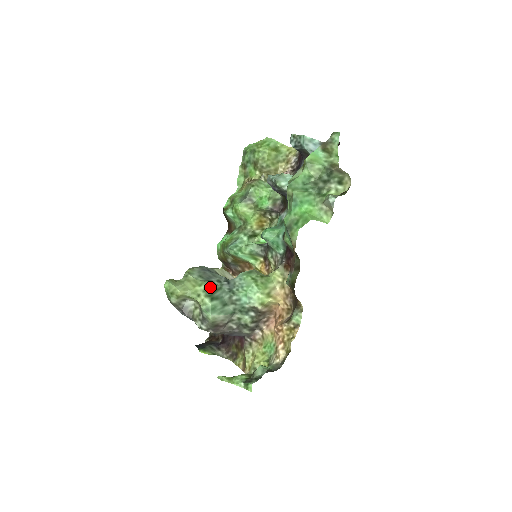
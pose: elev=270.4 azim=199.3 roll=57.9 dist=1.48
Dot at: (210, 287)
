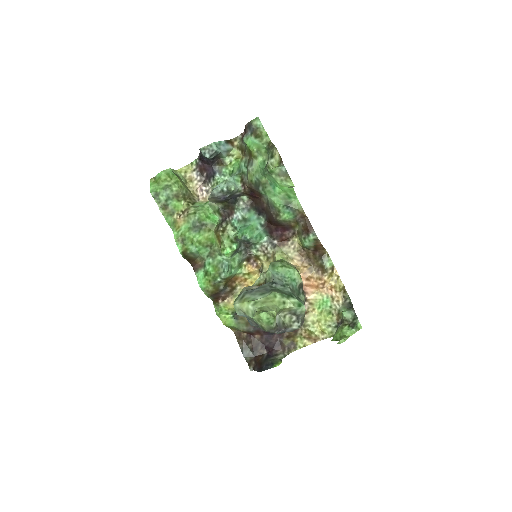
Dot at: (279, 292)
